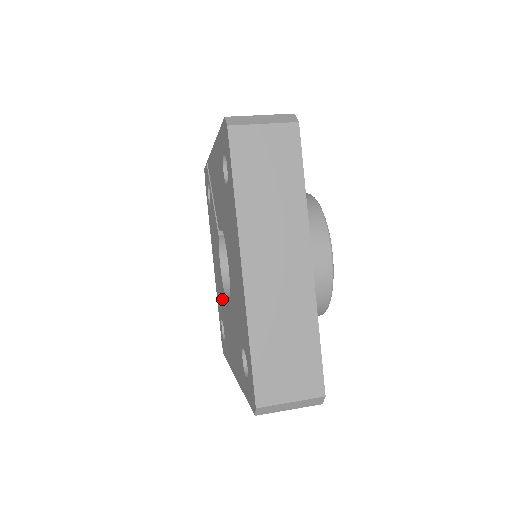
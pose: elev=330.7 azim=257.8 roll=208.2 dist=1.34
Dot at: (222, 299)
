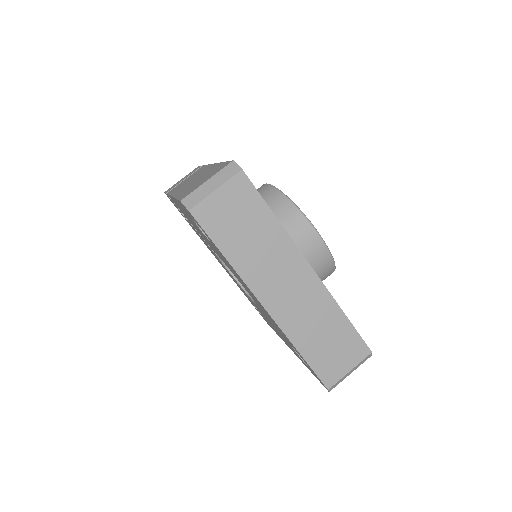
Dot at: occluded
